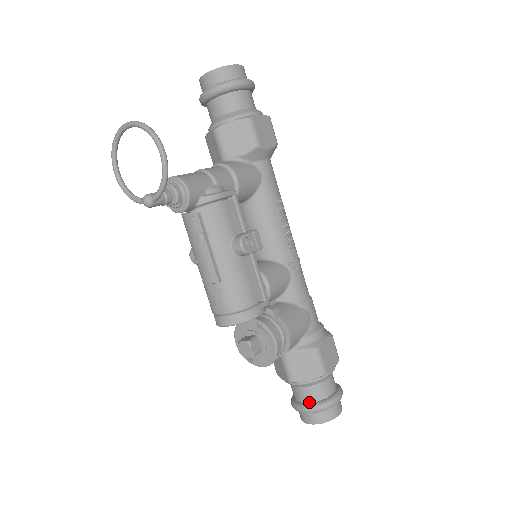
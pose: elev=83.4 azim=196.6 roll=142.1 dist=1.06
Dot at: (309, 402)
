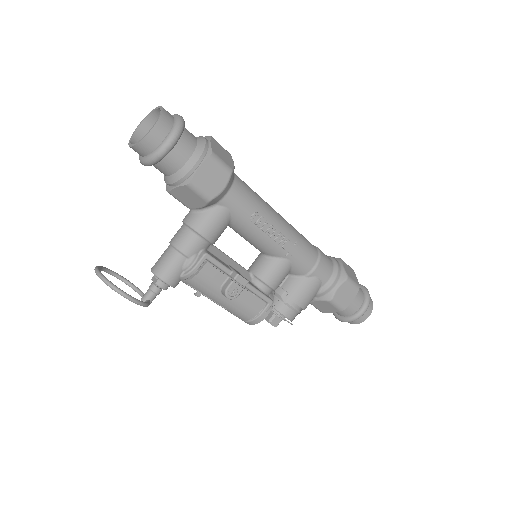
Dot at: (341, 316)
